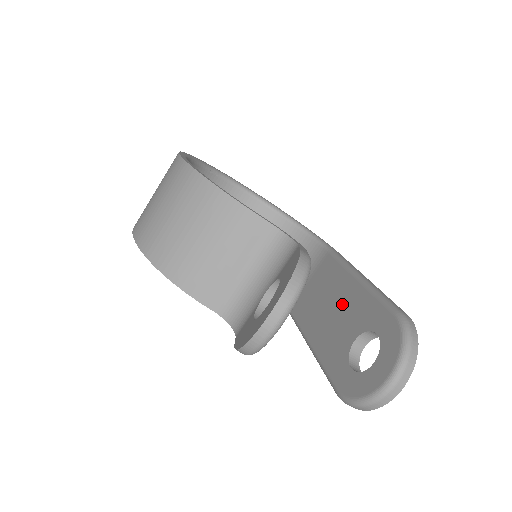
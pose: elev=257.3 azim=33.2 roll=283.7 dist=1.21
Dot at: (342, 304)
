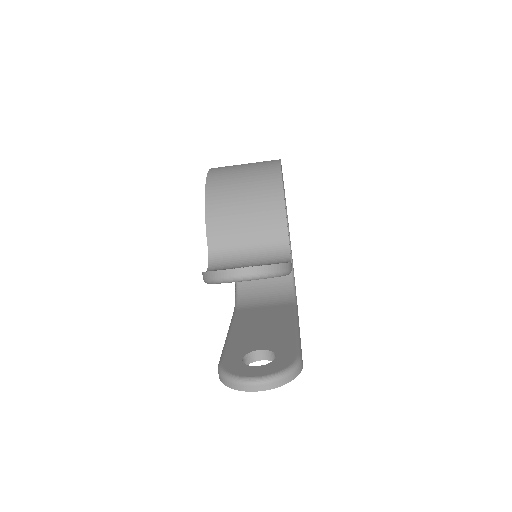
Dot at: (272, 330)
